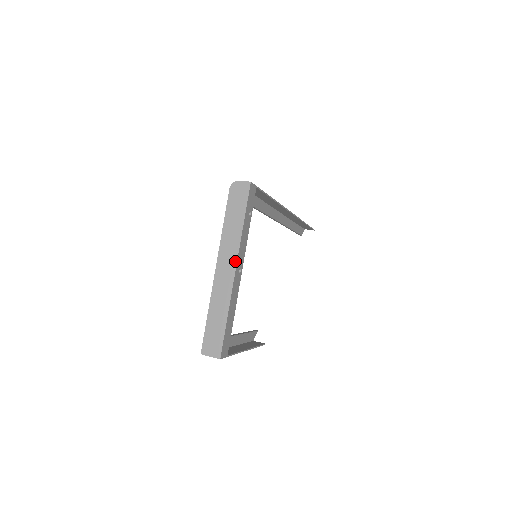
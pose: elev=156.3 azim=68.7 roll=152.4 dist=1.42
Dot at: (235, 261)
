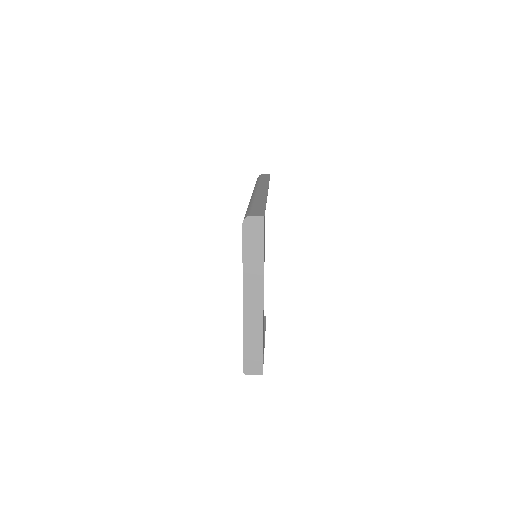
Dot at: (262, 293)
